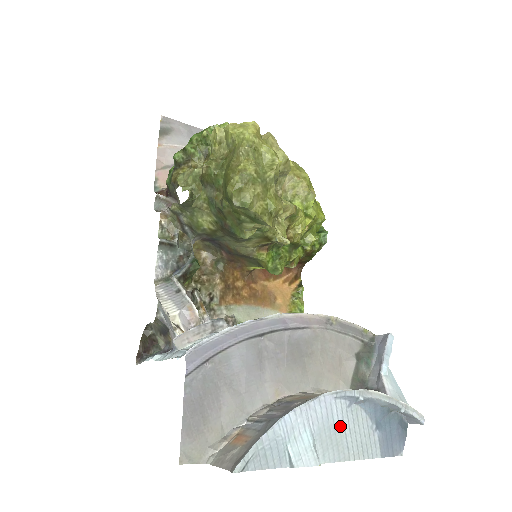
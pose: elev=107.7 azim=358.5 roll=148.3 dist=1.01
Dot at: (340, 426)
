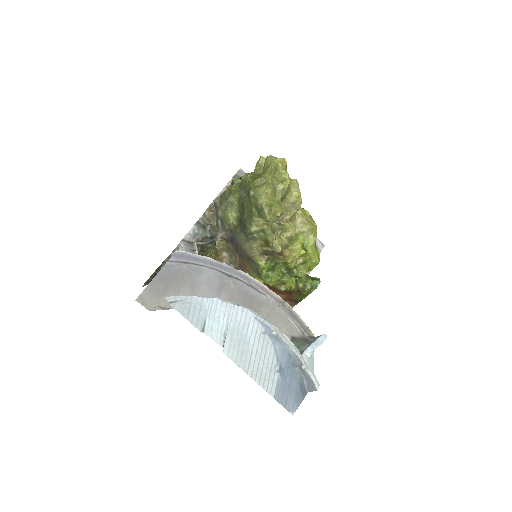
Dot at: (250, 341)
